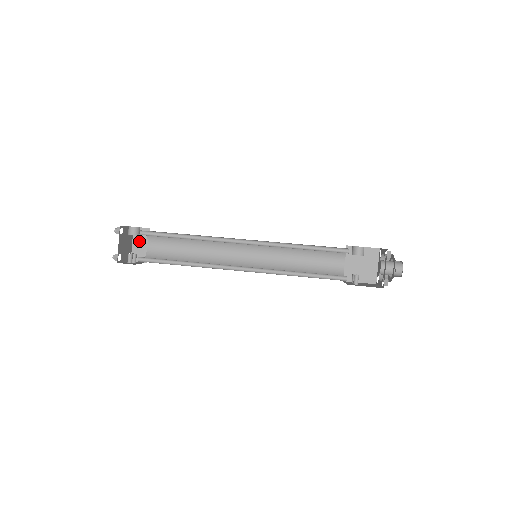
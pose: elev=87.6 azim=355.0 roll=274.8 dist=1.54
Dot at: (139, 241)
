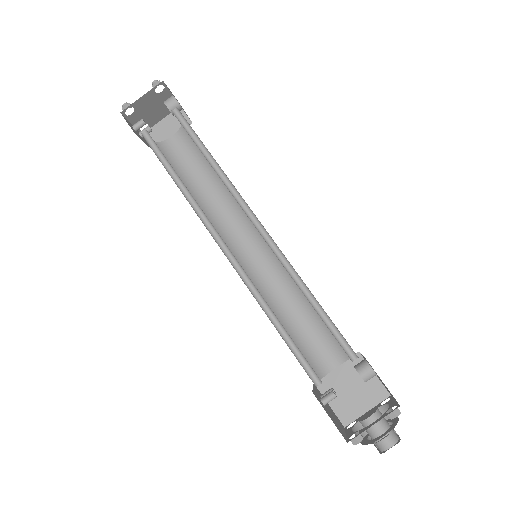
Dot at: (170, 124)
